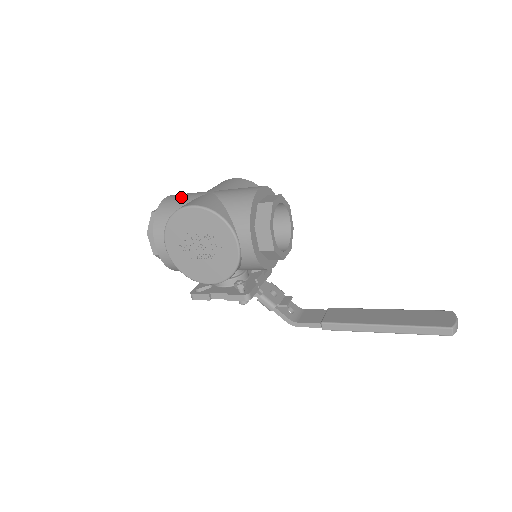
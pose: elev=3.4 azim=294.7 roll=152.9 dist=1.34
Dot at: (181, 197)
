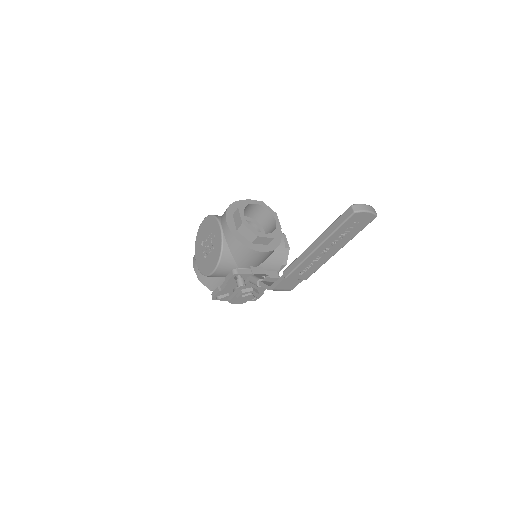
Dot at: occluded
